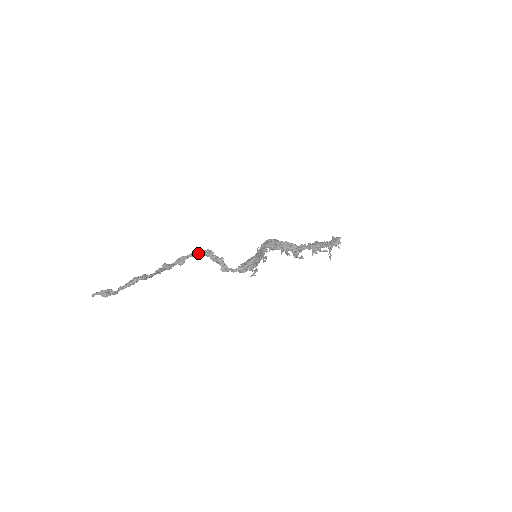
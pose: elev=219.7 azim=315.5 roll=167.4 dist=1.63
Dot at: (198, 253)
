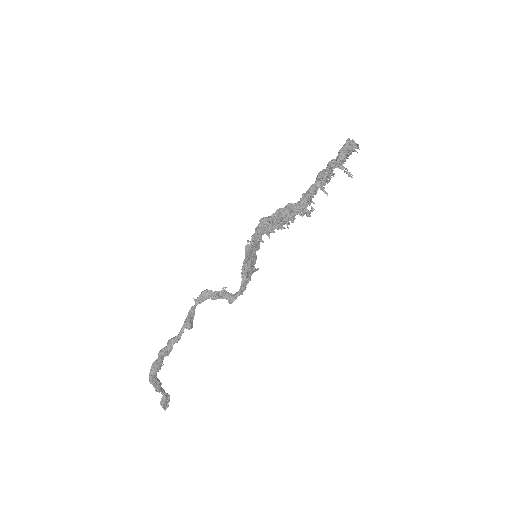
Dot at: (195, 304)
